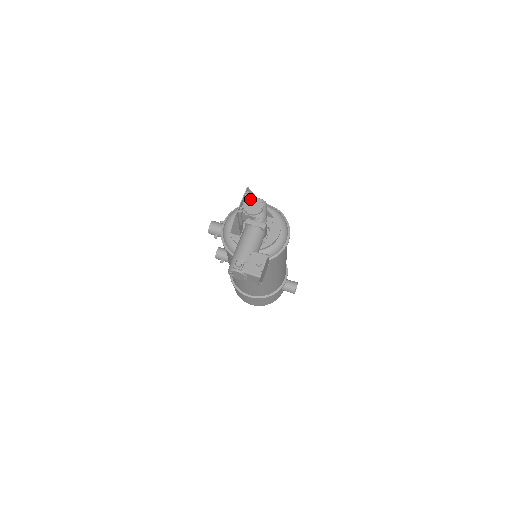
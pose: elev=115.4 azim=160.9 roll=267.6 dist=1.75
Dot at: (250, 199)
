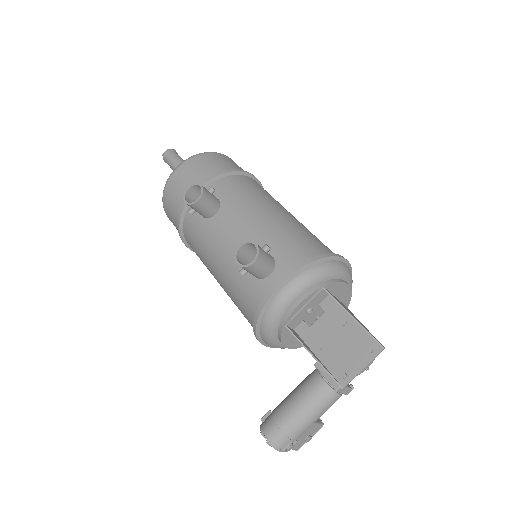
Dot at: occluded
